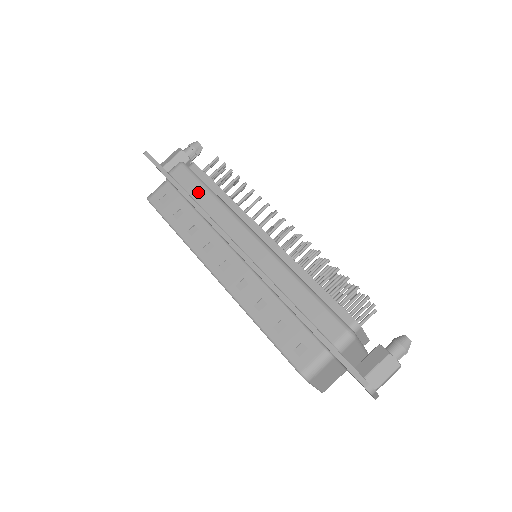
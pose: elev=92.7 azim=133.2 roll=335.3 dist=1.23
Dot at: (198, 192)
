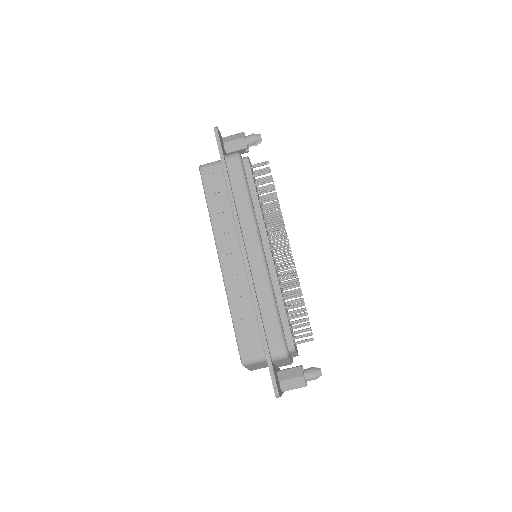
Dot at: (239, 188)
